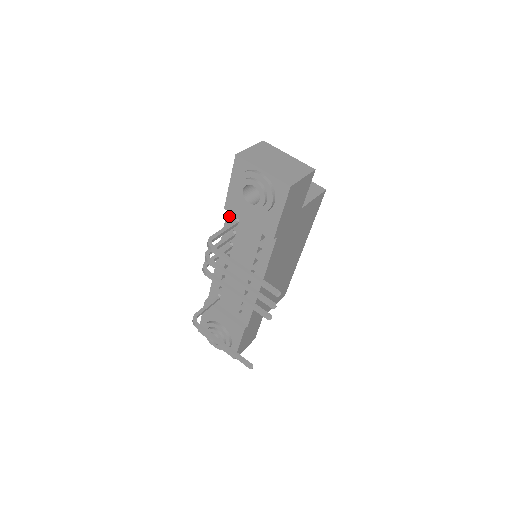
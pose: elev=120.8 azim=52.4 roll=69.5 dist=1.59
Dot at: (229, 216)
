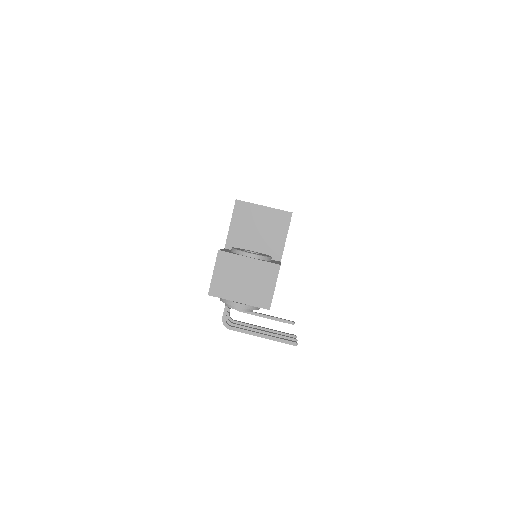
Dot at: occluded
